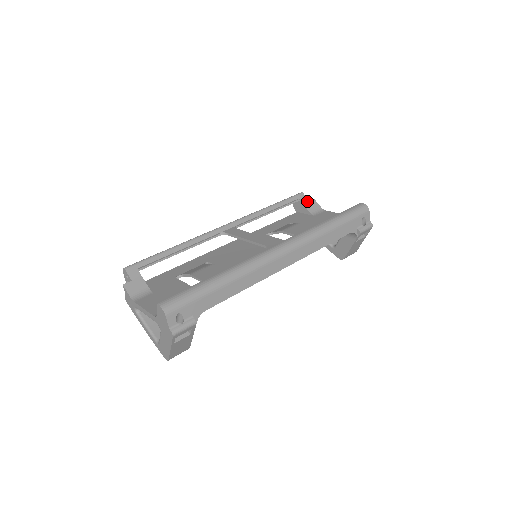
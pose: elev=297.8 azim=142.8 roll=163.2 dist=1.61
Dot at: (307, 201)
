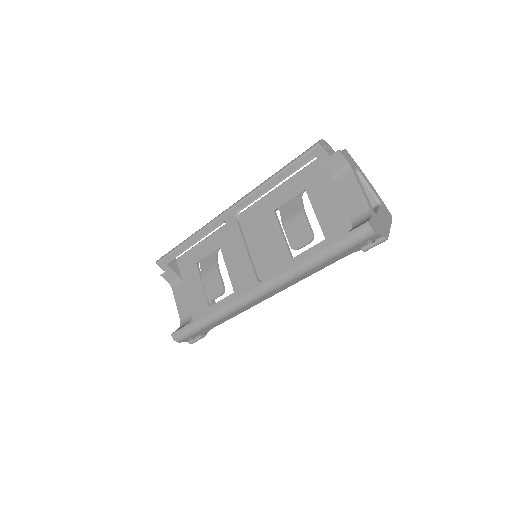
Dot at: (326, 156)
